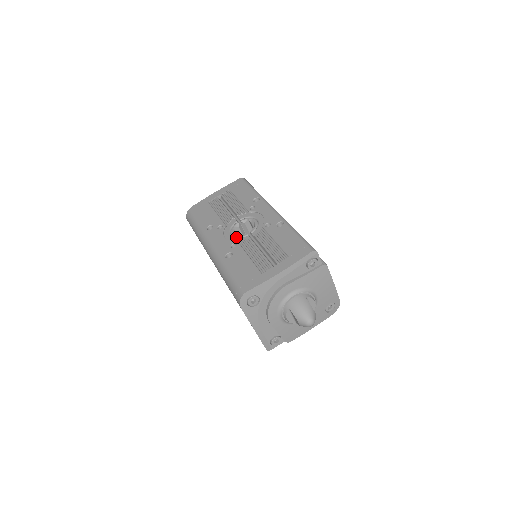
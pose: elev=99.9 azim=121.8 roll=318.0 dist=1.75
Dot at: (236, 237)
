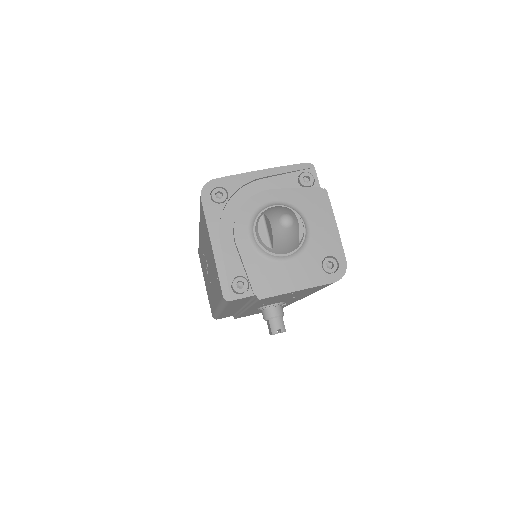
Dot at: occluded
